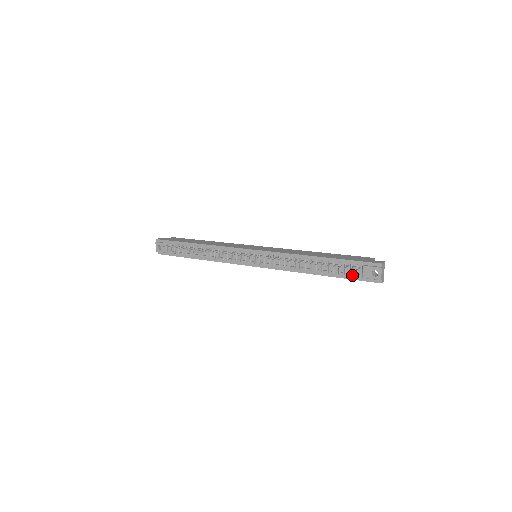
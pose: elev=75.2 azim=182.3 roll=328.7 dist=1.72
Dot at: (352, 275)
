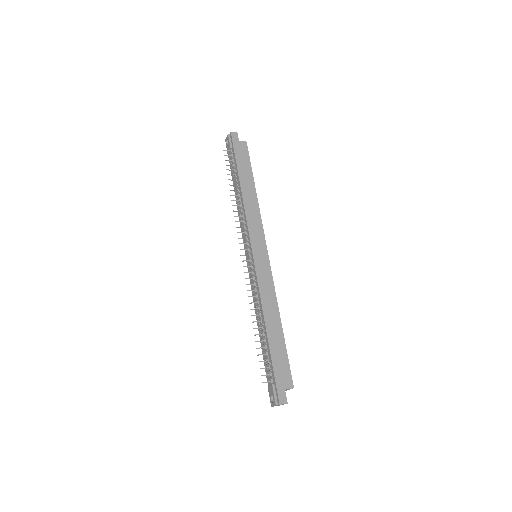
Dot at: (268, 373)
